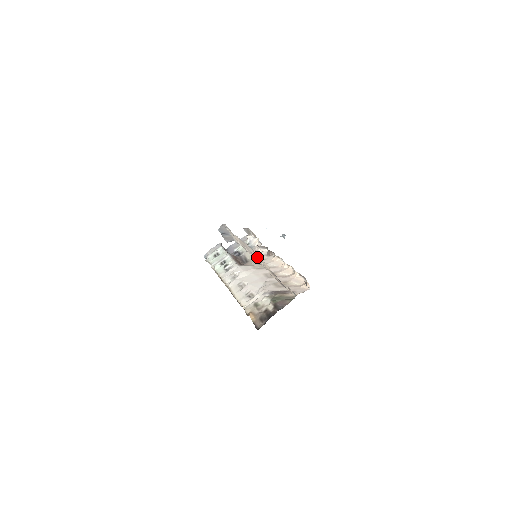
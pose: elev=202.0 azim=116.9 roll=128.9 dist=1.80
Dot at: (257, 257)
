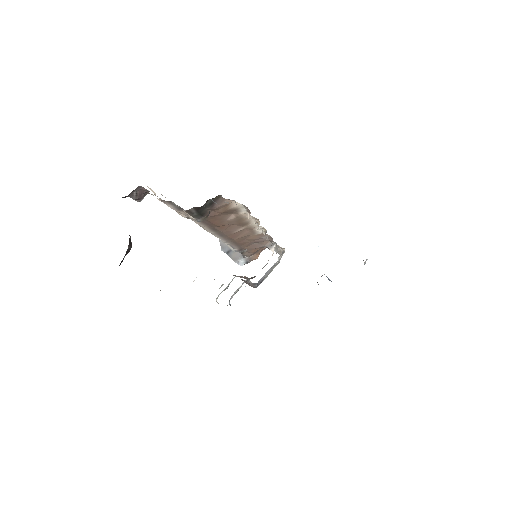
Dot at: occluded
